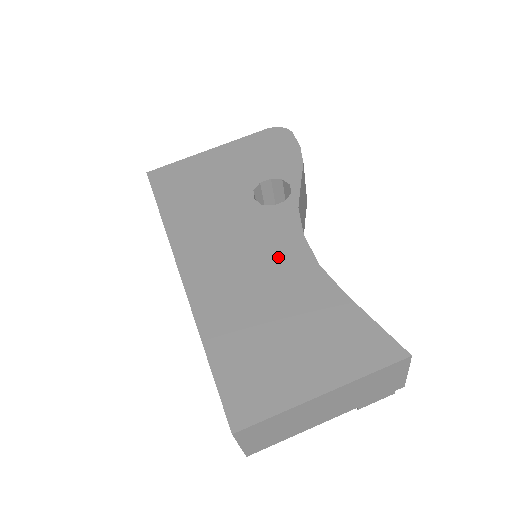
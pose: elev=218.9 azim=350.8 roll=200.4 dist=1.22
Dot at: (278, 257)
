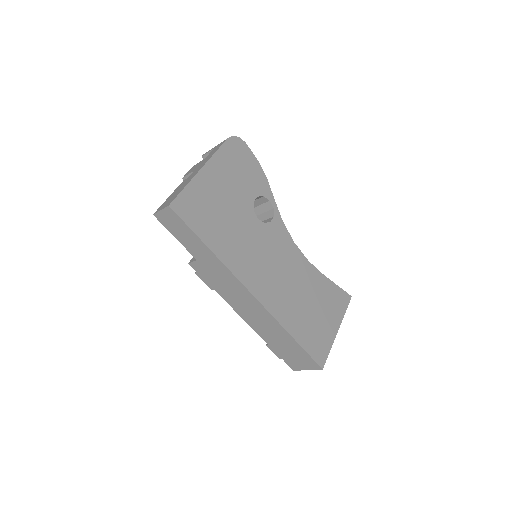
Dot at: (292, 263)
